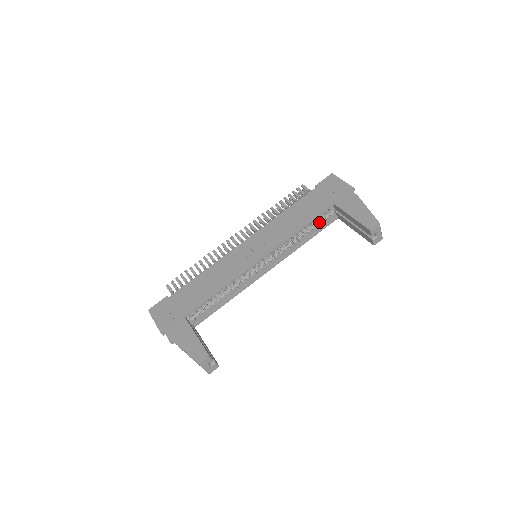
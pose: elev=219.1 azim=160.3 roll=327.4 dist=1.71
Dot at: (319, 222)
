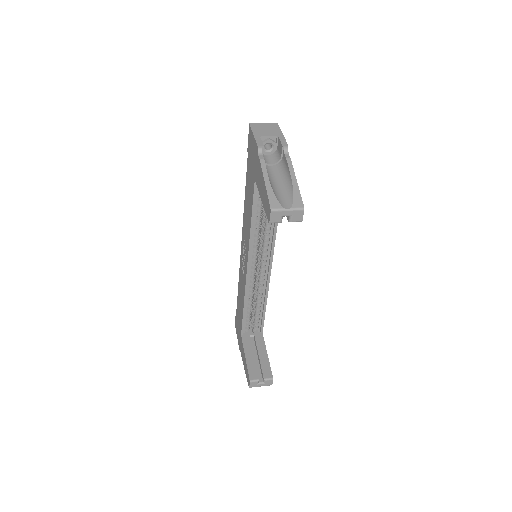
Dot at: occluded
